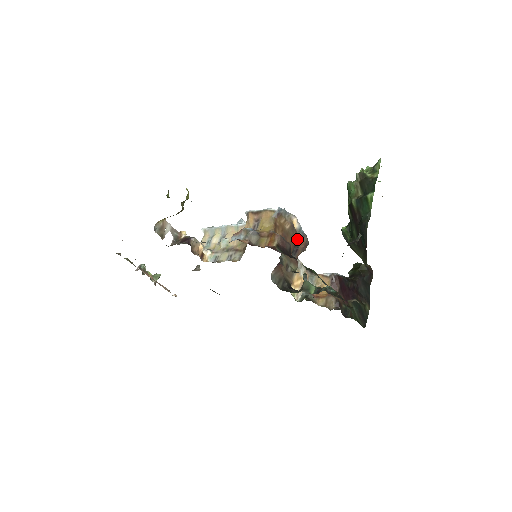
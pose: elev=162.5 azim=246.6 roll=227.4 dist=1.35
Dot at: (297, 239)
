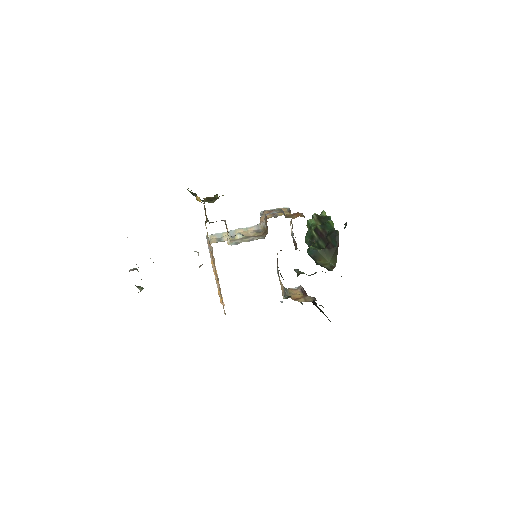
Dot at: (293, 239)
